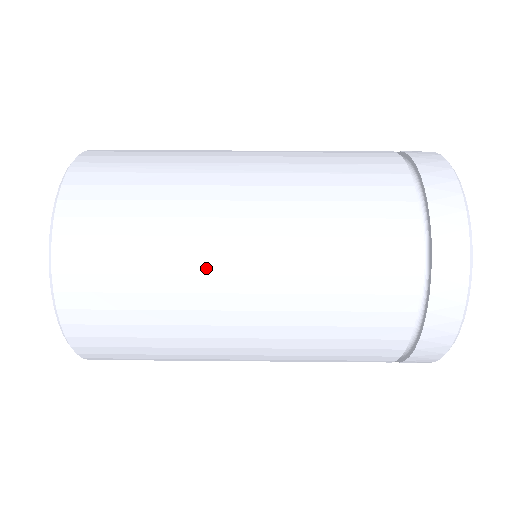
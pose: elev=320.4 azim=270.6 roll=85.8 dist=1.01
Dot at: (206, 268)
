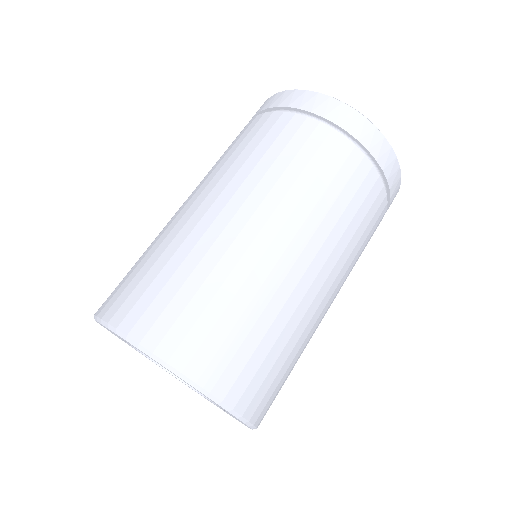
Dot at: (317, 324)
